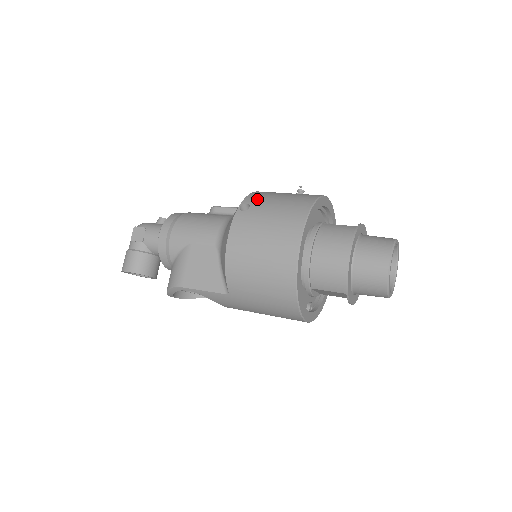
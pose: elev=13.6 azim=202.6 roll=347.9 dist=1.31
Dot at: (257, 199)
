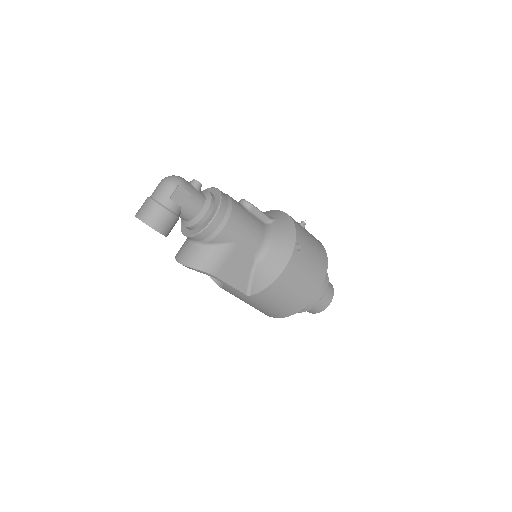
Dot at: (303, 240)
